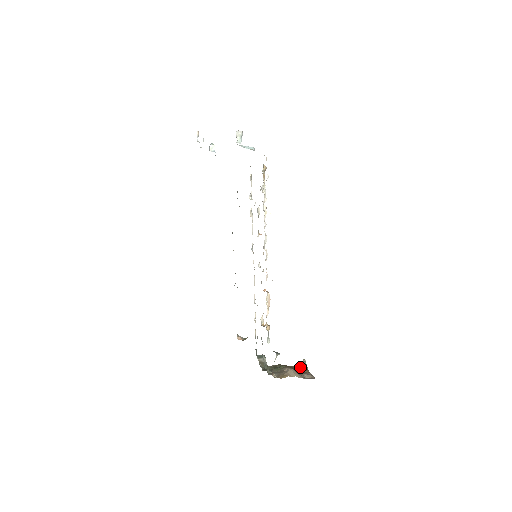
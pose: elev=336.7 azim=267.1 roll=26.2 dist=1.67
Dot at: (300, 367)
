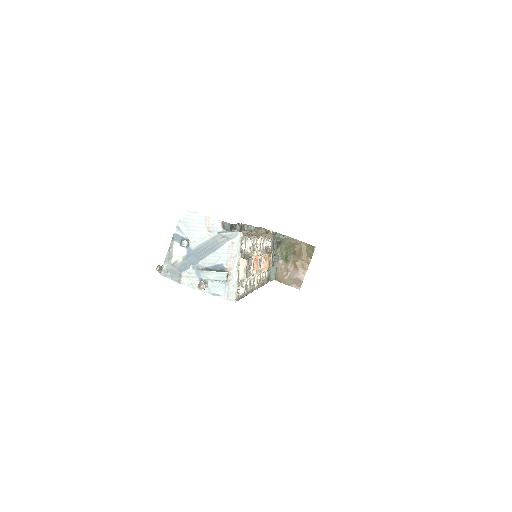
Dot at: (309, 251)
